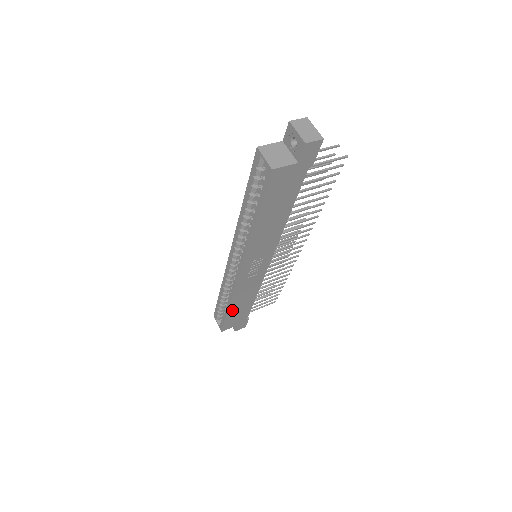
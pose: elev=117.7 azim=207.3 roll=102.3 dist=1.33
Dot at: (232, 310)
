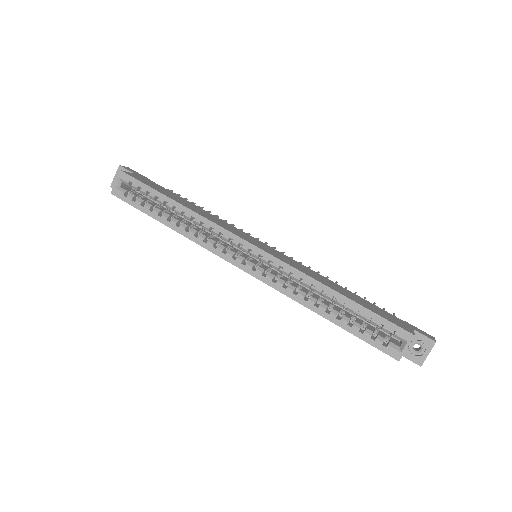
Dot at: occluded
